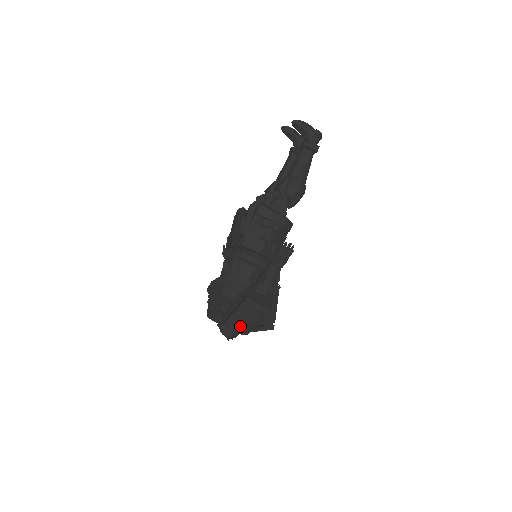
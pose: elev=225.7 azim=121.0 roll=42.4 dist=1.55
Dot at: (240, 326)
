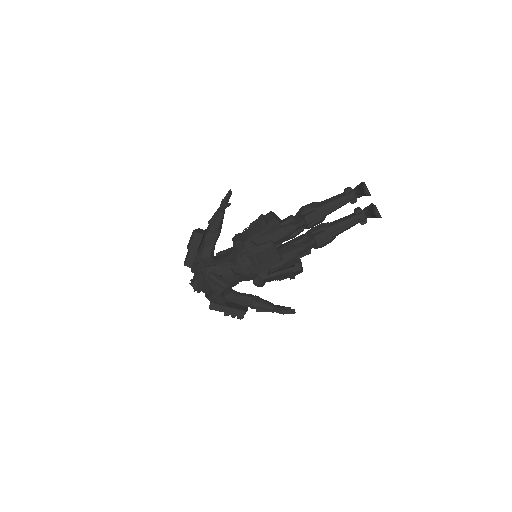
Dot at: occluded
